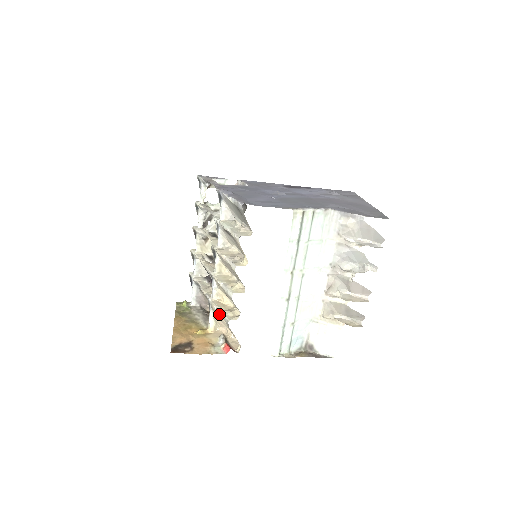
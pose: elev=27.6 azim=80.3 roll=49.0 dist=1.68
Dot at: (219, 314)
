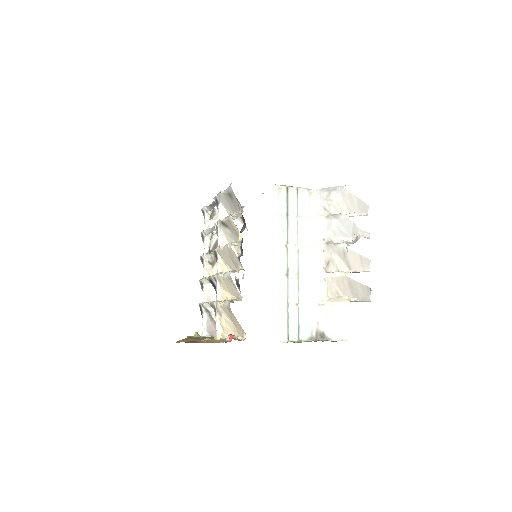
Dot at: (224, 312)
